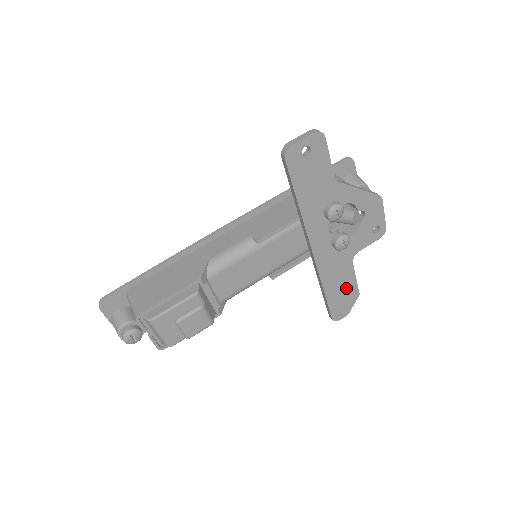
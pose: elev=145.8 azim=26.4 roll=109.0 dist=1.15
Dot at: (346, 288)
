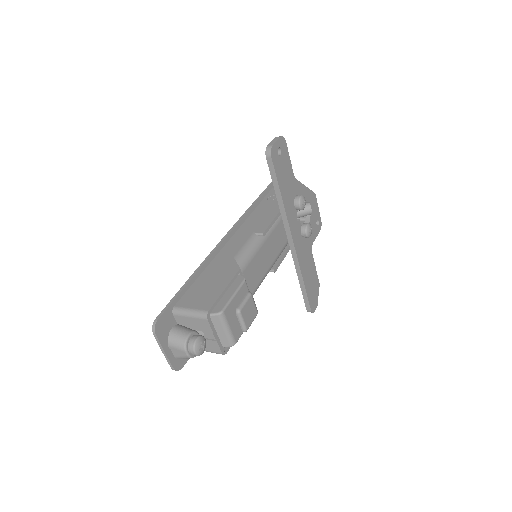
Dot at: (313, 278)
